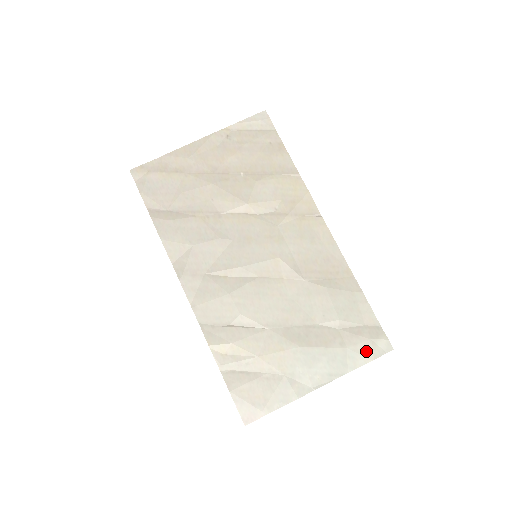
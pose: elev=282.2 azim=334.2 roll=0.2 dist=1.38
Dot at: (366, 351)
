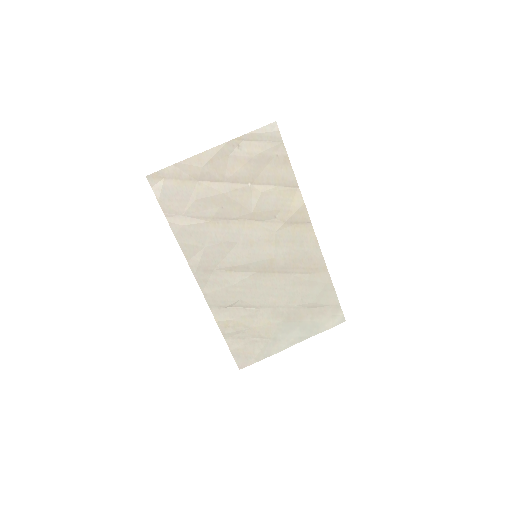
Dot at: (327, 323)
